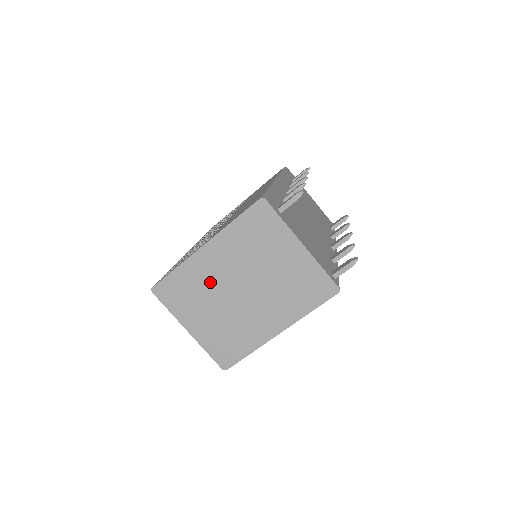
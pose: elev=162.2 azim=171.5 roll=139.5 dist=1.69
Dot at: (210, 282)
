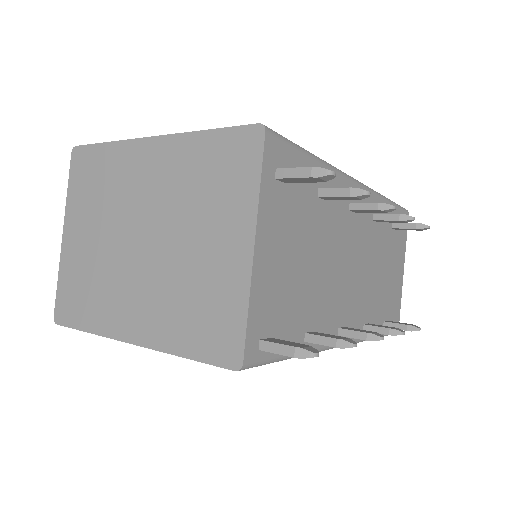
Dot at: (123, 194)
